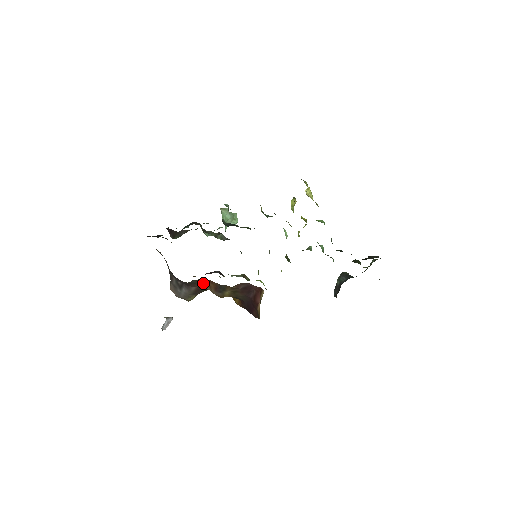
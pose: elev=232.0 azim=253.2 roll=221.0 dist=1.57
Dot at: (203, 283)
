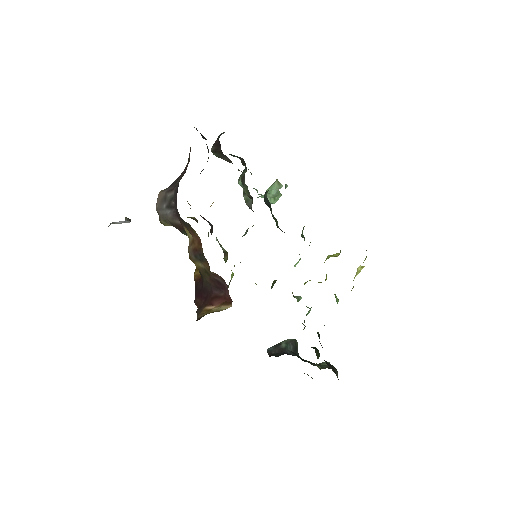
Dot at: (192, 233)
